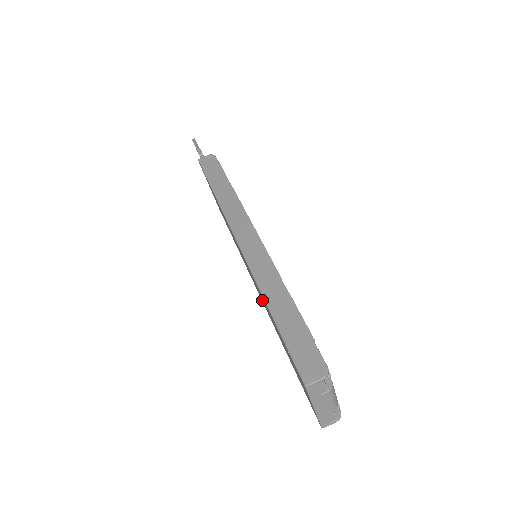
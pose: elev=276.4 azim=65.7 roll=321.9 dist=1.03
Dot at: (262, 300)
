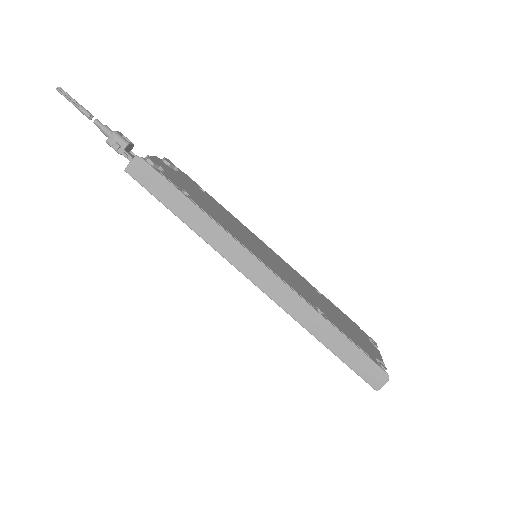
Dot at: occluded
